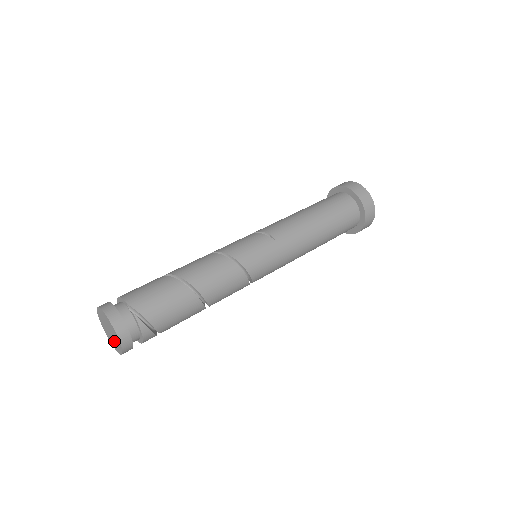
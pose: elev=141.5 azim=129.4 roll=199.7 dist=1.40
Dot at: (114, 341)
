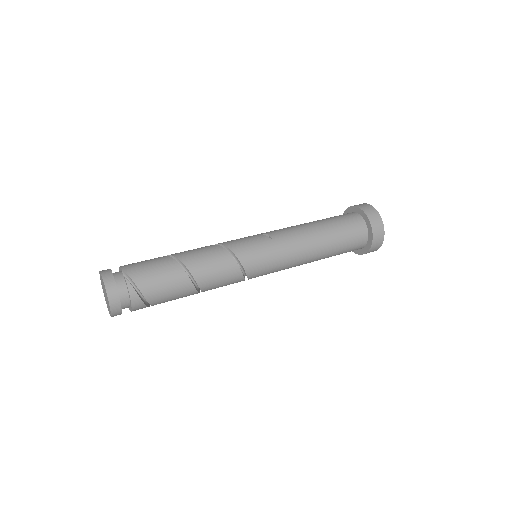
Dot at: occluded
